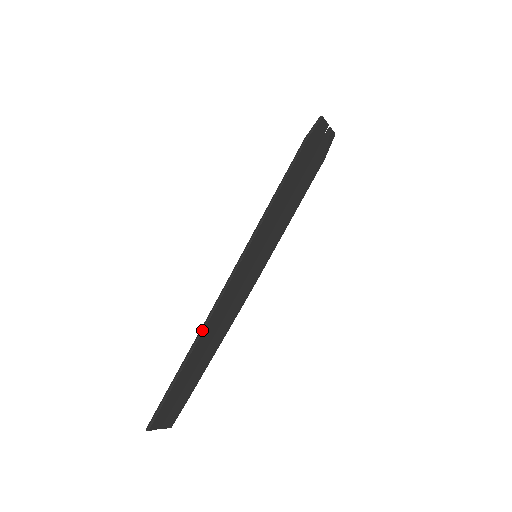
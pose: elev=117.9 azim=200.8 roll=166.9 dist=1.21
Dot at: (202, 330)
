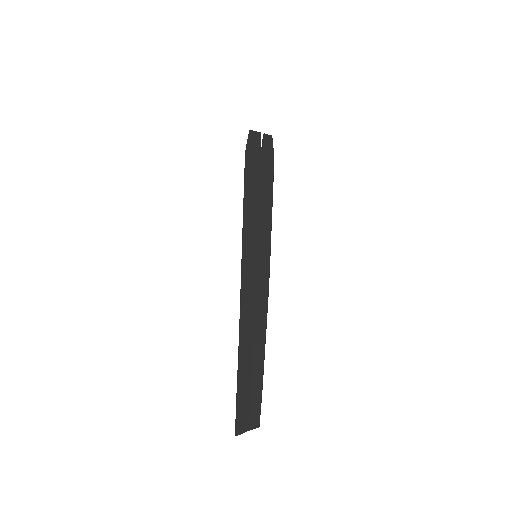
Dot at: (240, 333)
